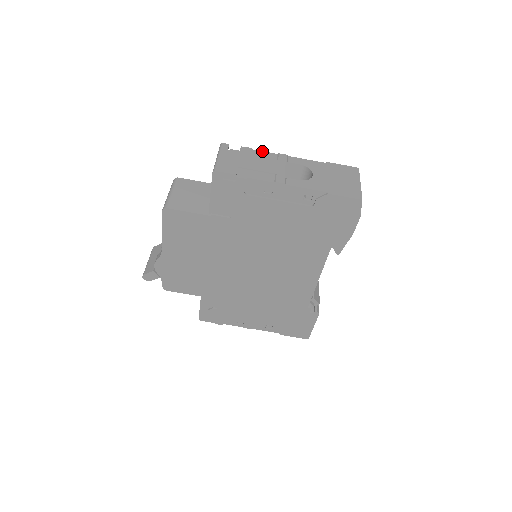
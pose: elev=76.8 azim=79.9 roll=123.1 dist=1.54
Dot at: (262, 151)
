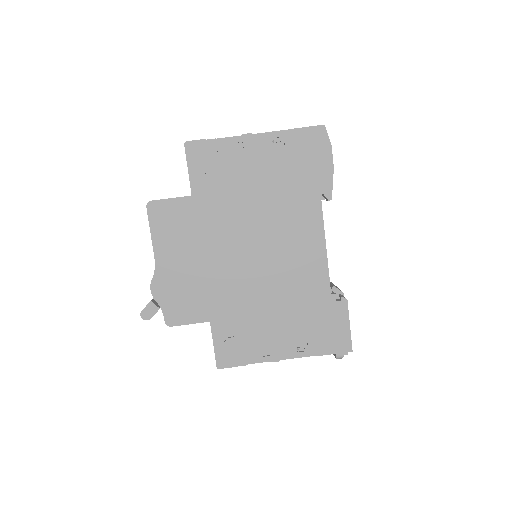
Dot at: occluded
